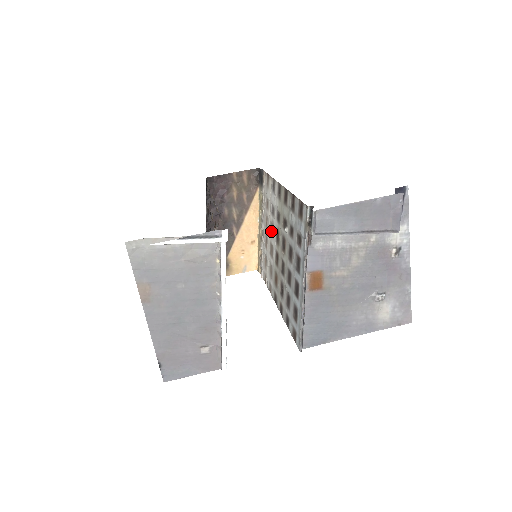
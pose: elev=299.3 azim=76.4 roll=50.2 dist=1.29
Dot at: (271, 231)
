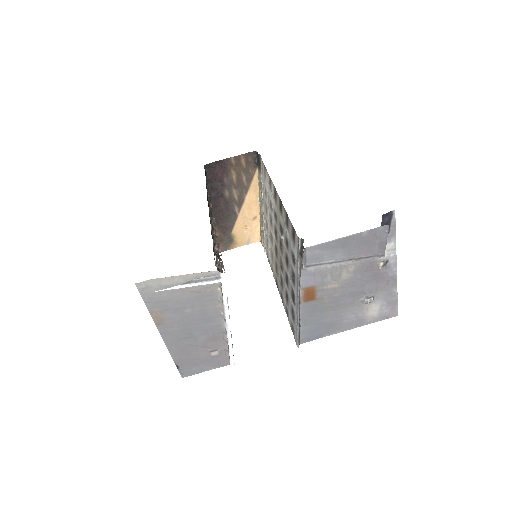
Dot at: (270, 221)
